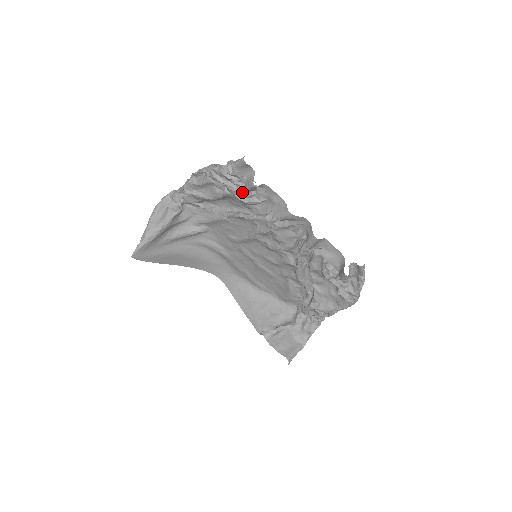
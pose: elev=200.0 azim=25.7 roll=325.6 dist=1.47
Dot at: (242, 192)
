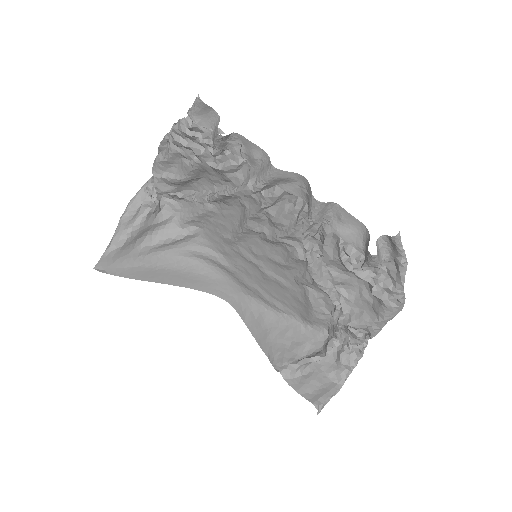
Dot at: (211, 153)
